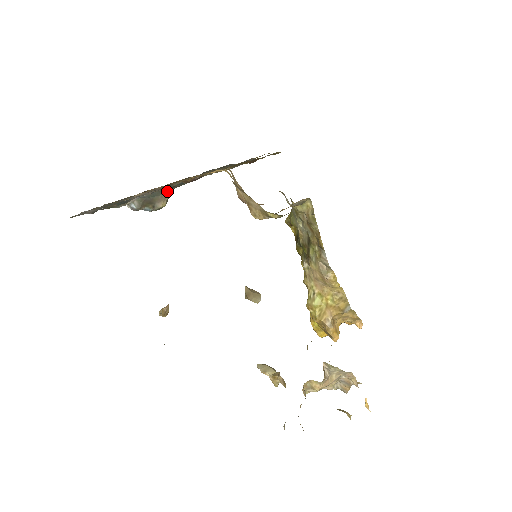
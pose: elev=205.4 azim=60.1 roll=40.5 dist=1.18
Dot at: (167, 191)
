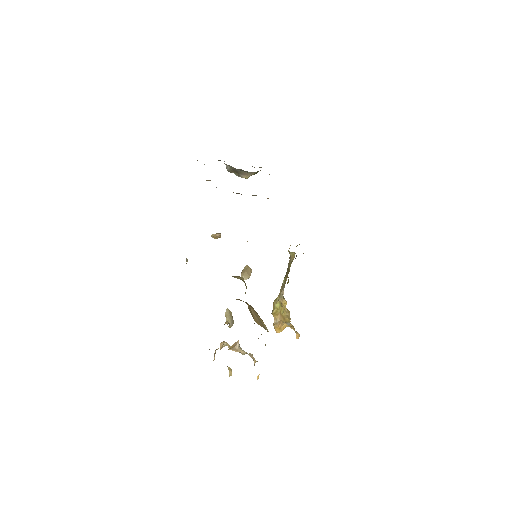
Dot at: (251, 172)
